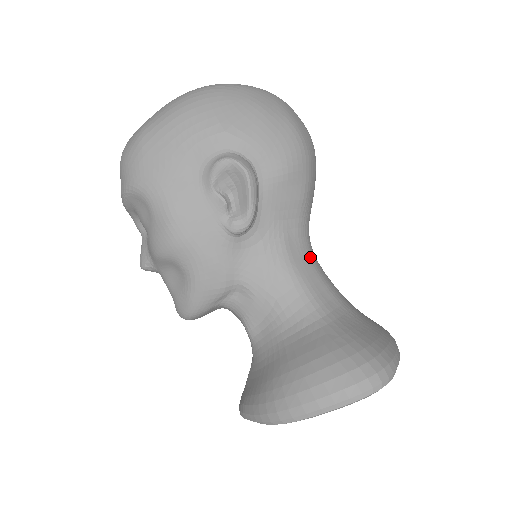
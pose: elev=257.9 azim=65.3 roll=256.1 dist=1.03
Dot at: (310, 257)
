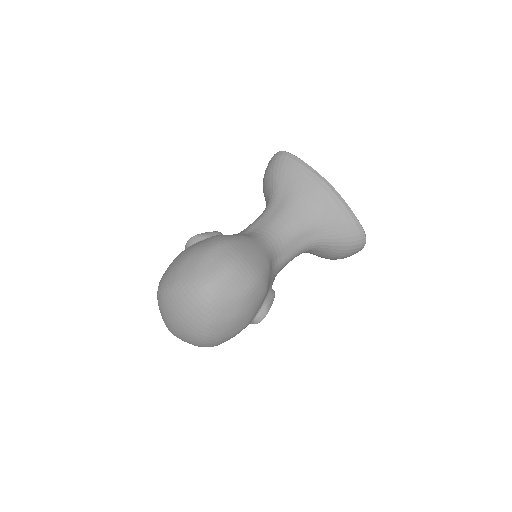
Dot at: (284, 244)
